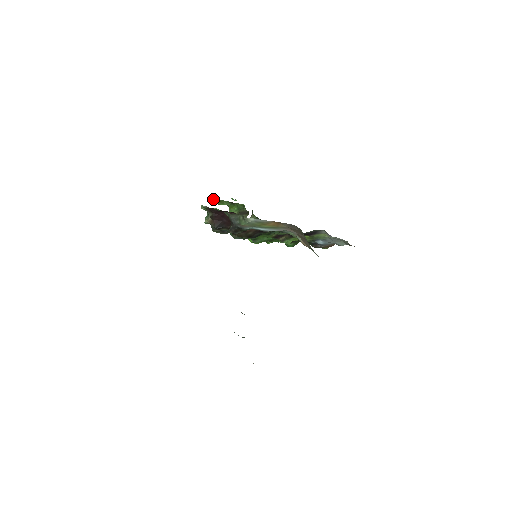
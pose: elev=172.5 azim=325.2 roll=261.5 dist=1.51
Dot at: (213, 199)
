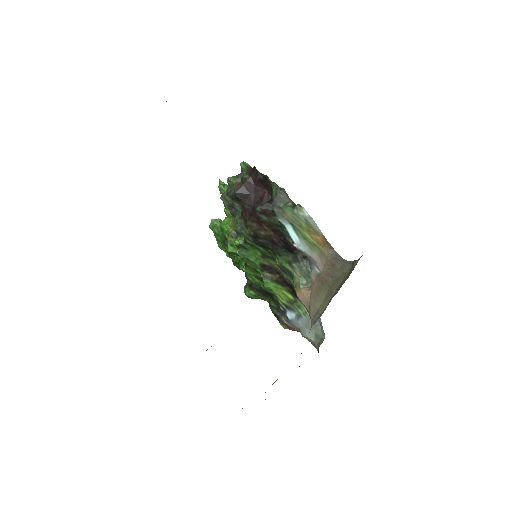
Dot at: (223, 182)
